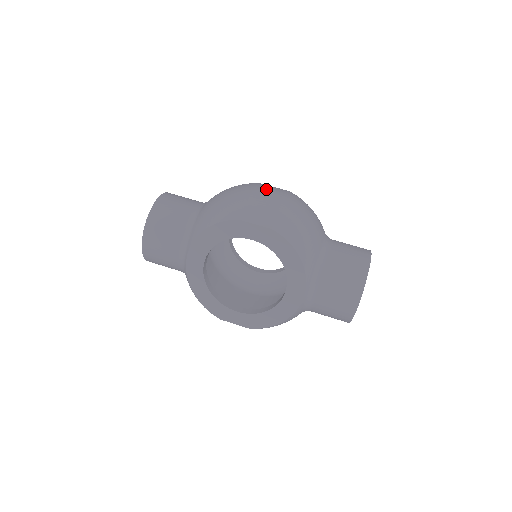
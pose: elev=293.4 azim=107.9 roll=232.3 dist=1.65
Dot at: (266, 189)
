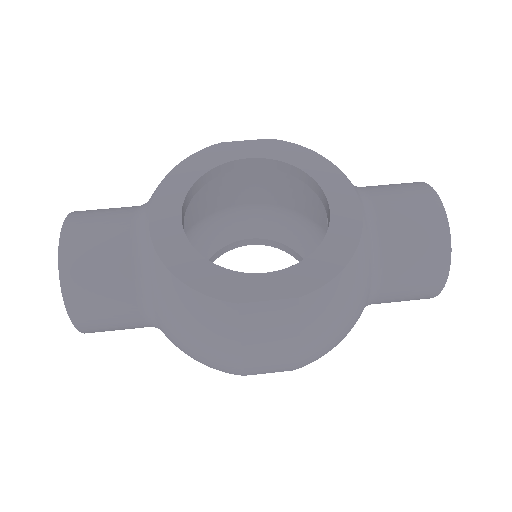
Dot at: occluded
